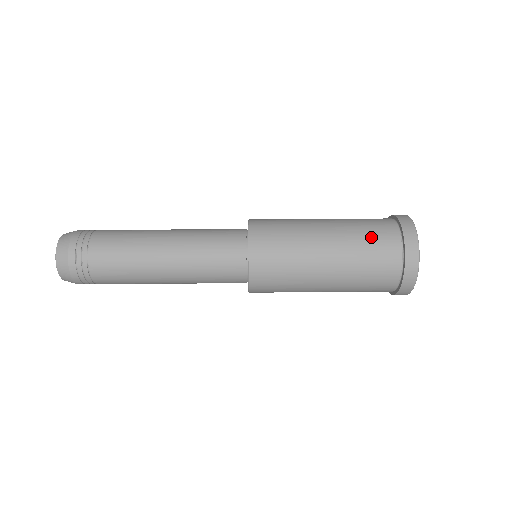
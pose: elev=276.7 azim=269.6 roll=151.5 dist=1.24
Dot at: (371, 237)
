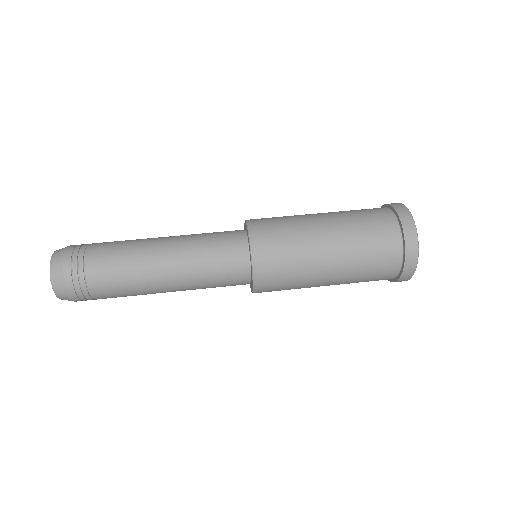
Dot at: (372, 234)
